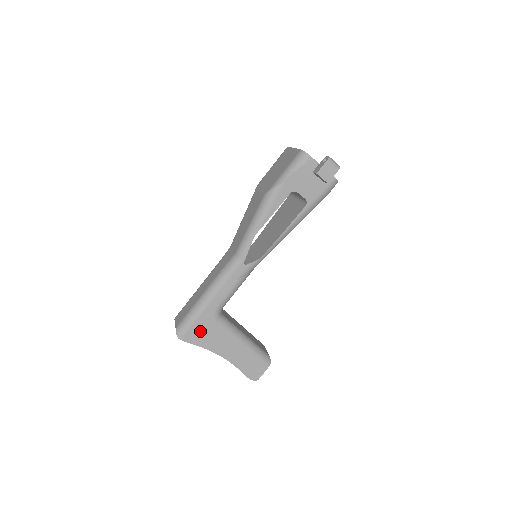
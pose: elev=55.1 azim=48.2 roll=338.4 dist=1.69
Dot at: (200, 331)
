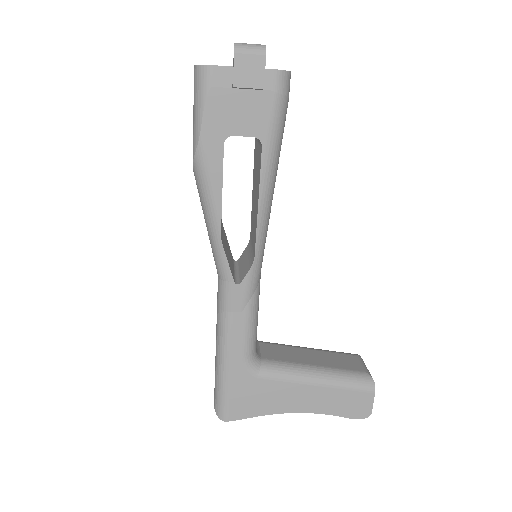
Dot at: (244, 398)
